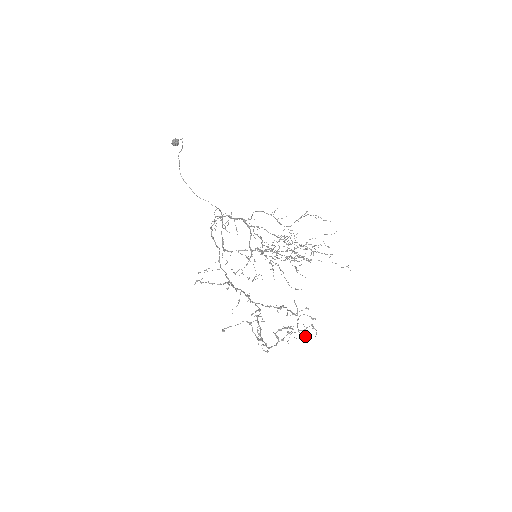
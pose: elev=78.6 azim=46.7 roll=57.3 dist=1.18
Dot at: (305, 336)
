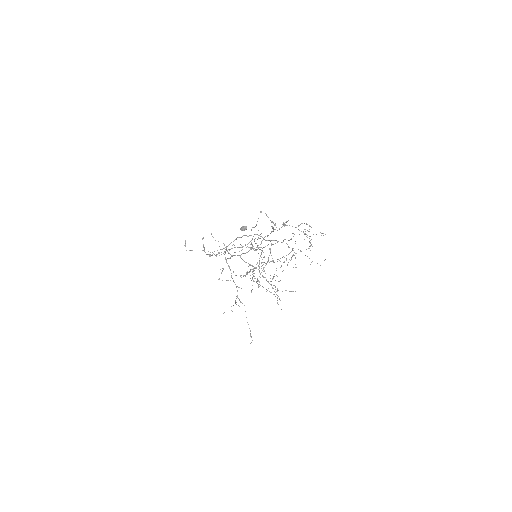
Dot at: (280, 261)
